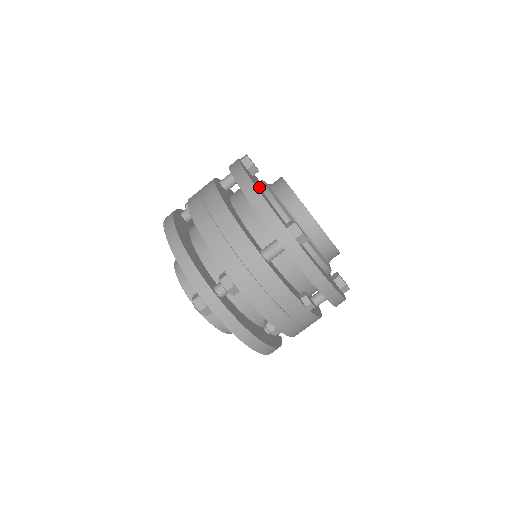
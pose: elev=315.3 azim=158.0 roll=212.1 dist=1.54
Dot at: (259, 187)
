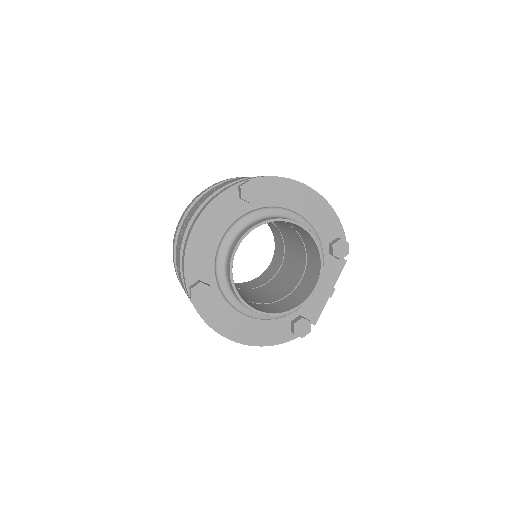
Dot at: (224, 227)
